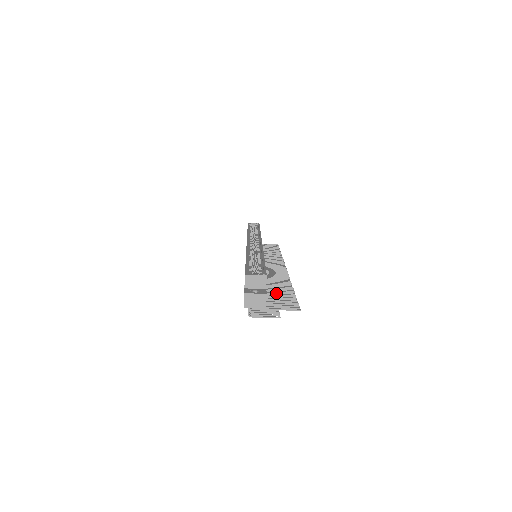
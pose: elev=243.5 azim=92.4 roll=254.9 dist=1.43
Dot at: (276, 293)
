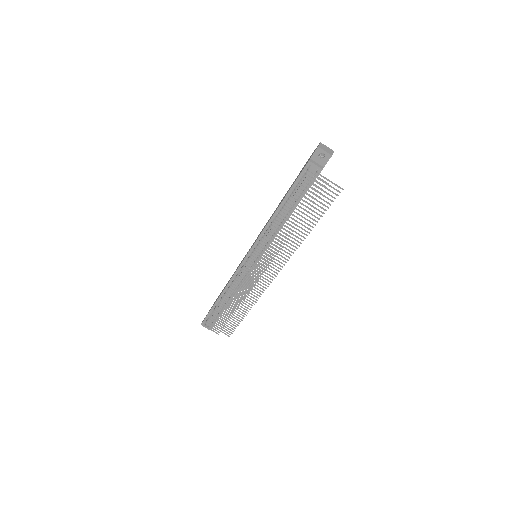
Dot at: occluded
